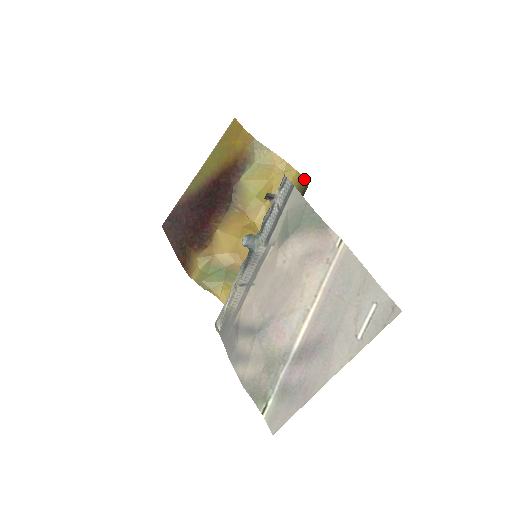
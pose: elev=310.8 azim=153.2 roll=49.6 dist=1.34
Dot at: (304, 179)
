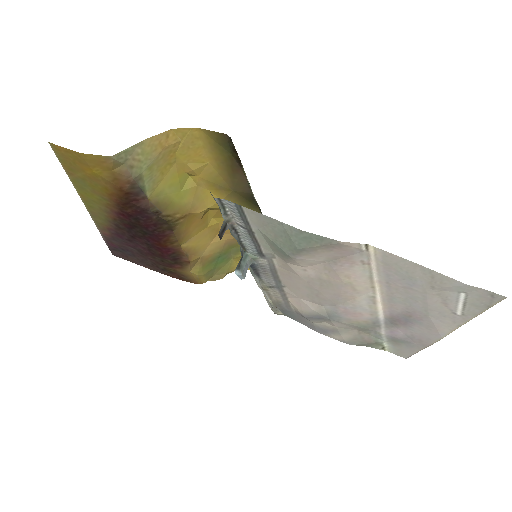
Dot at: (217, 133)
